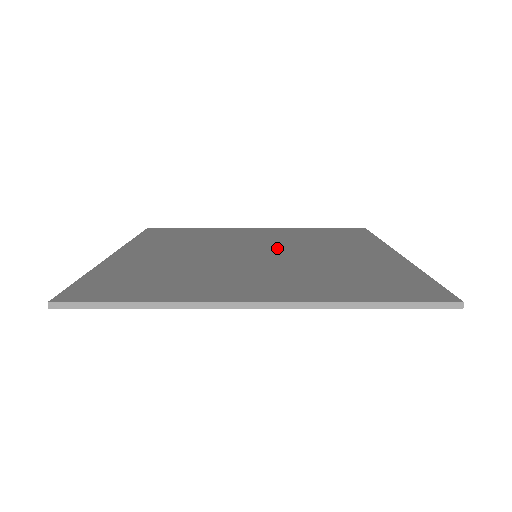
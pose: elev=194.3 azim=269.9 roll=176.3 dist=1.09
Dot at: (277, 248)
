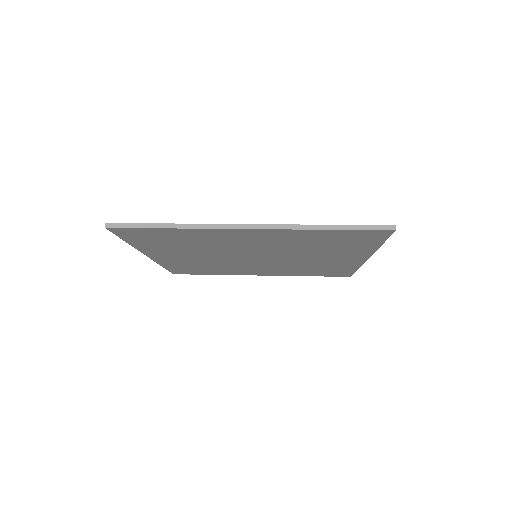
Dot at: occluded
